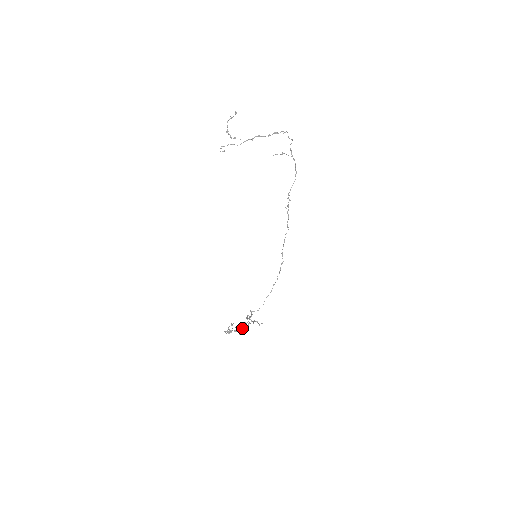
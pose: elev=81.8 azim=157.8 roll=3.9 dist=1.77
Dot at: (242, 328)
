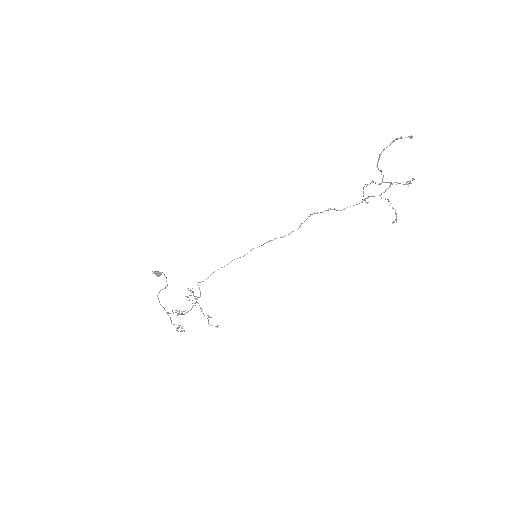
Dot at: (161, 272)
